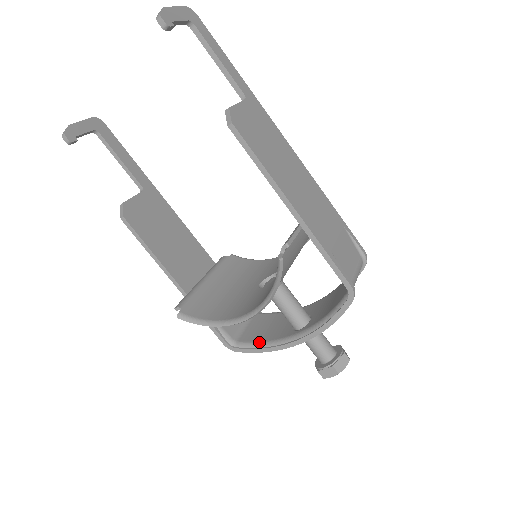
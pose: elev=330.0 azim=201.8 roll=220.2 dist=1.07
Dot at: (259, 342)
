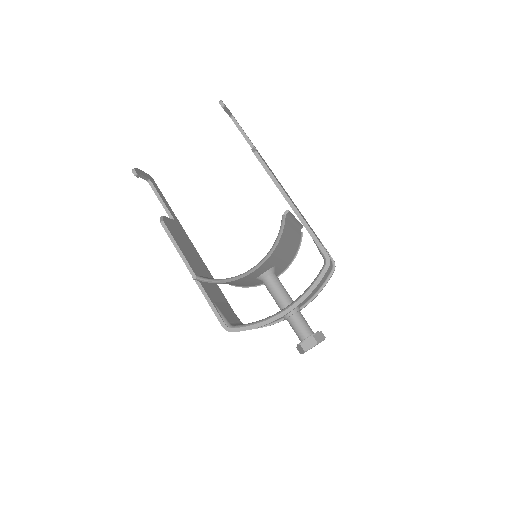
Dot at: (253, 322)
